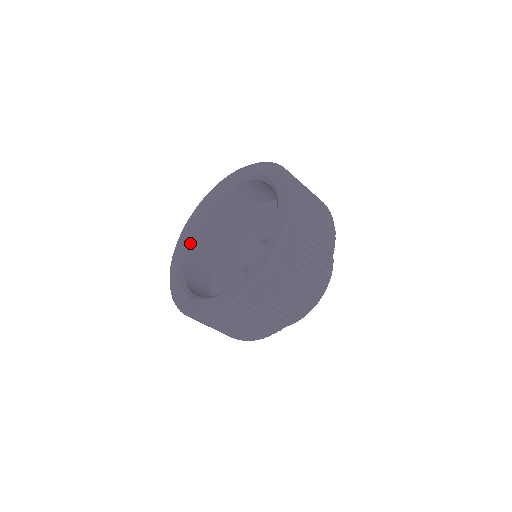
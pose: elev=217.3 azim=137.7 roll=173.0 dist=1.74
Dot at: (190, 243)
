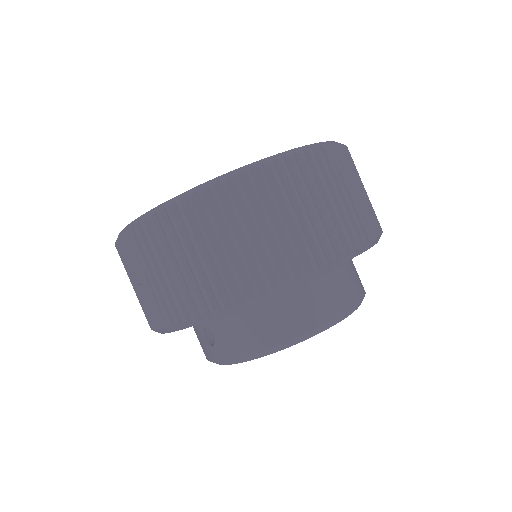
Dot at: occluded
